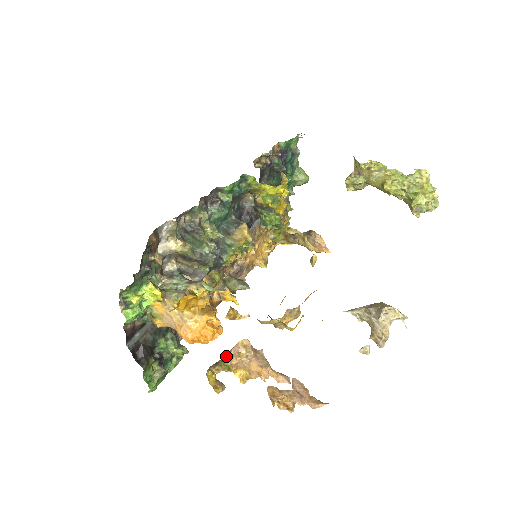
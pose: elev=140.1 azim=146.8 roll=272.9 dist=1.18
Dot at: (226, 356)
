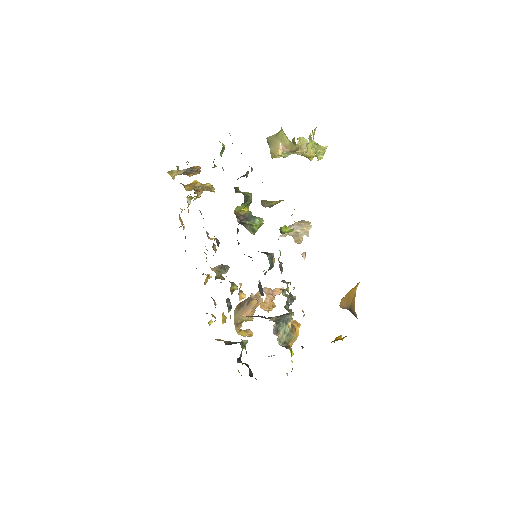
Dot at: (245, 317)
